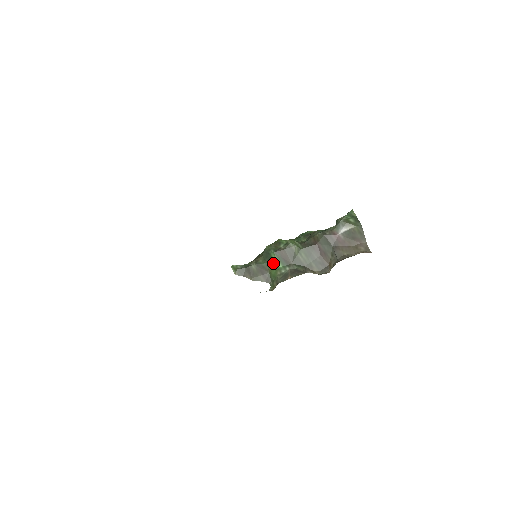
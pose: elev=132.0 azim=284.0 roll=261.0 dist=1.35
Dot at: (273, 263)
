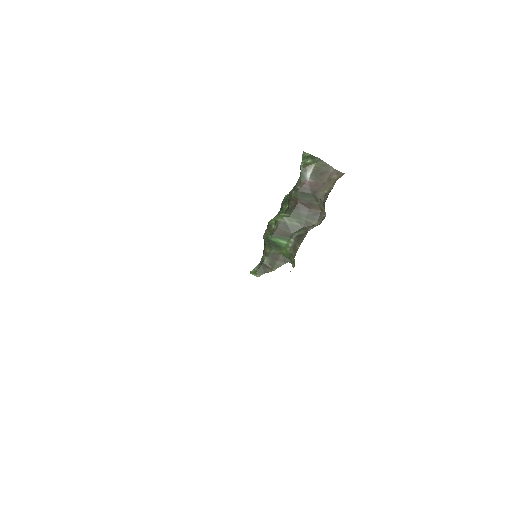
Dot at: (278, 245)
